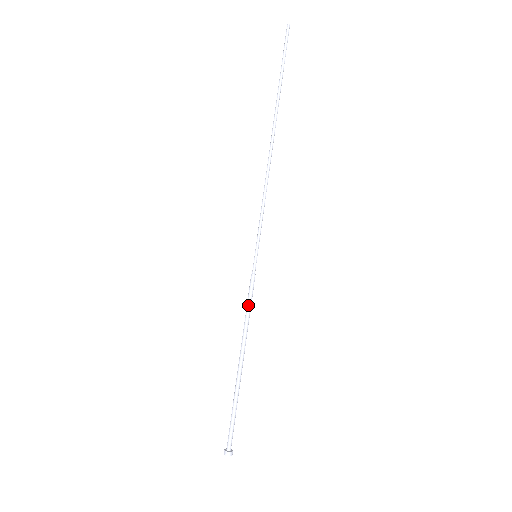
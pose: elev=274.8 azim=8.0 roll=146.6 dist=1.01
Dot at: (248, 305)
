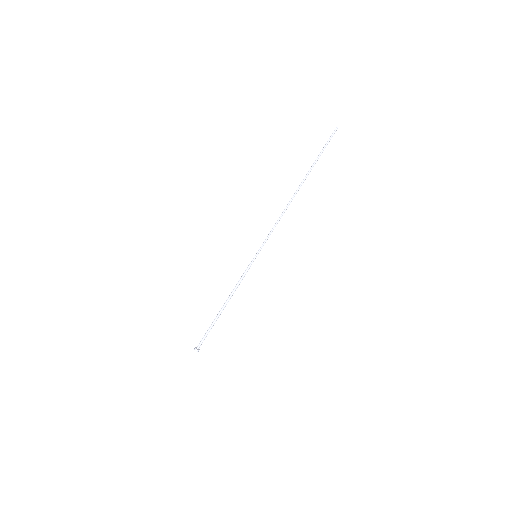
Dot at: occluded
